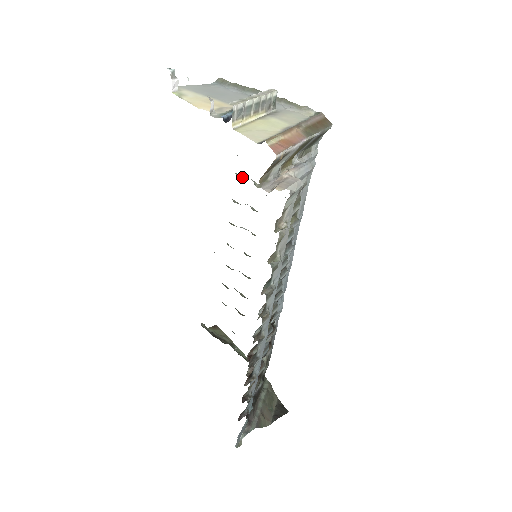
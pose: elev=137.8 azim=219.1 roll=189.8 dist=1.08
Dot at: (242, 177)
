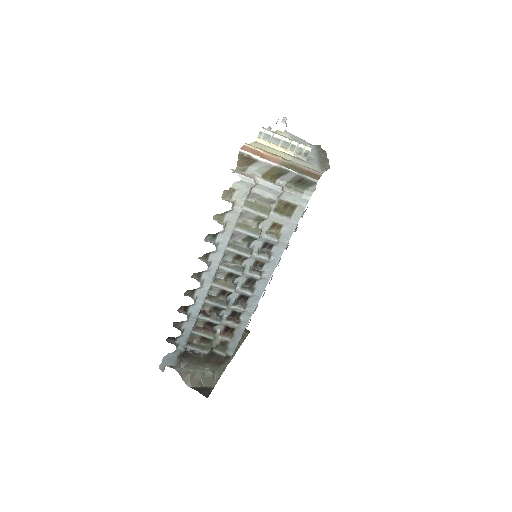
Dot at: occluded
